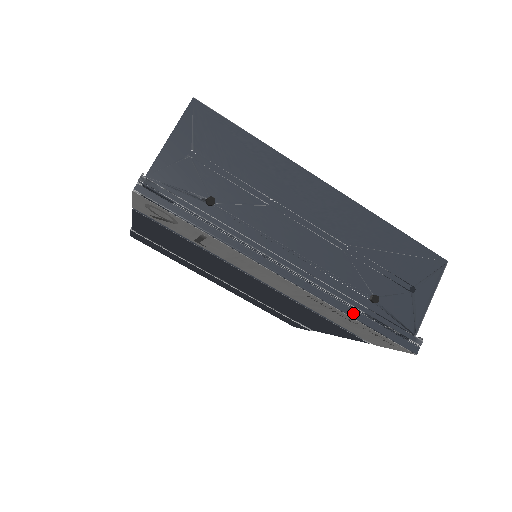
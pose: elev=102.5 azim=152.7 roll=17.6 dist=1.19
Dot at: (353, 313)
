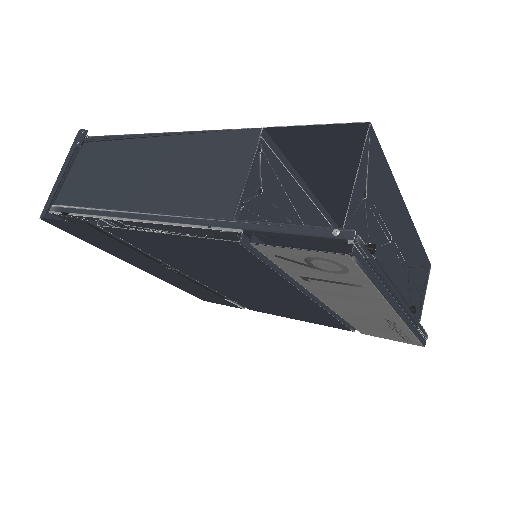
Dot at: (414, 329)
